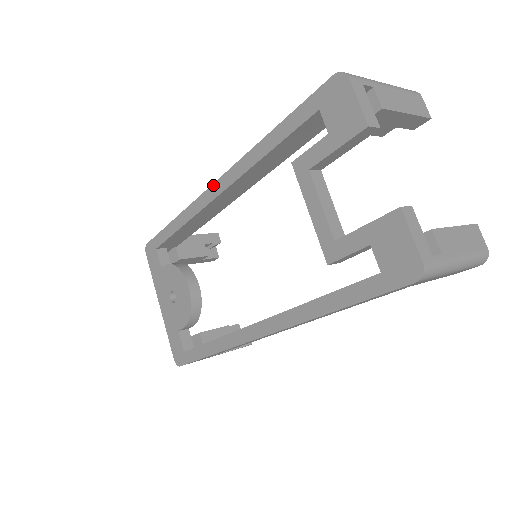
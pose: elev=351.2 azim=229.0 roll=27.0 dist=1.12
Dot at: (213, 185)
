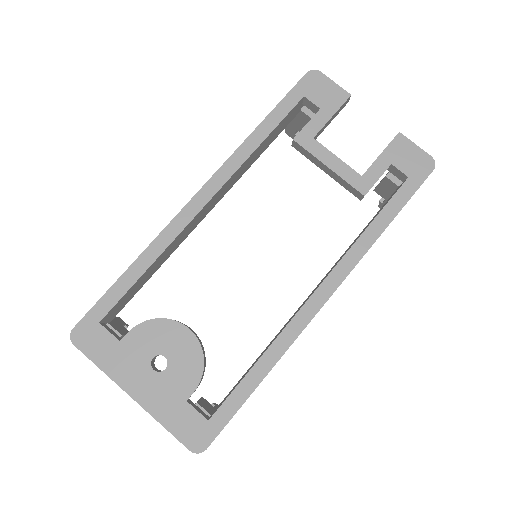
Dot at: (195, 196)
